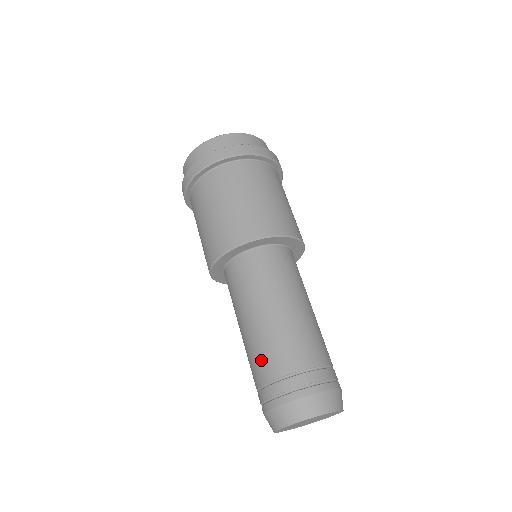
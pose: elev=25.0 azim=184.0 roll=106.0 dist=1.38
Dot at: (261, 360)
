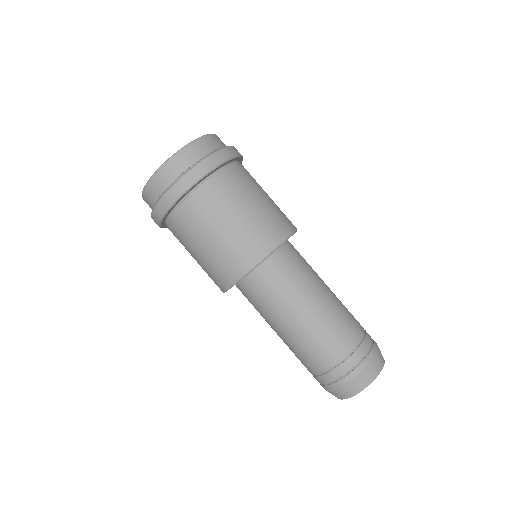
Dot at: occluded
